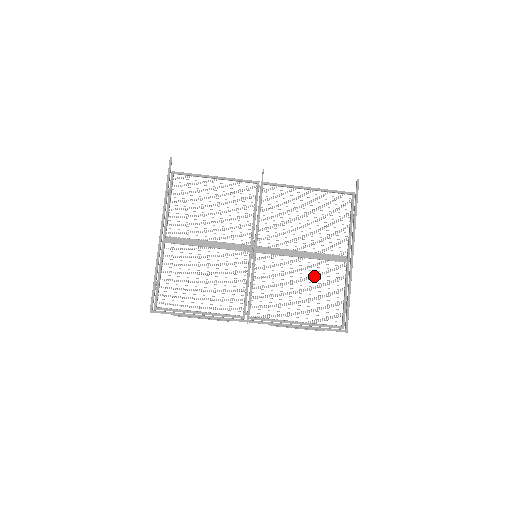
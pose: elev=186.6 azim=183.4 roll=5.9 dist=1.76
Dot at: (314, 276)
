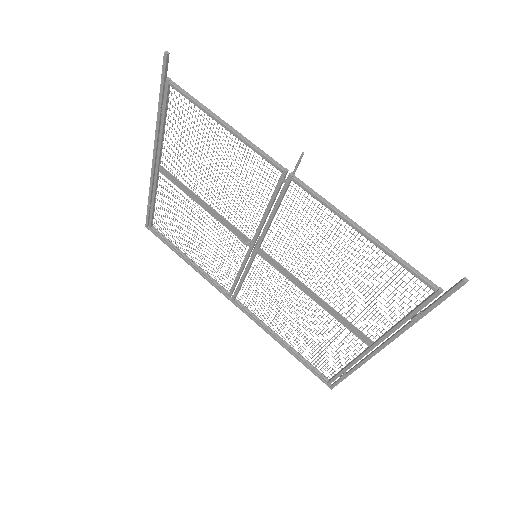
Dot at: (319, 324)
